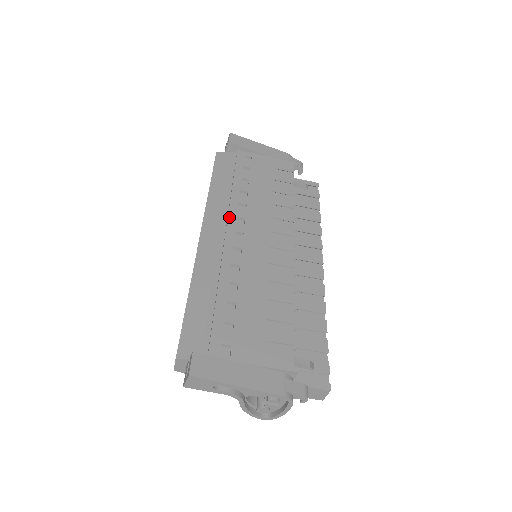
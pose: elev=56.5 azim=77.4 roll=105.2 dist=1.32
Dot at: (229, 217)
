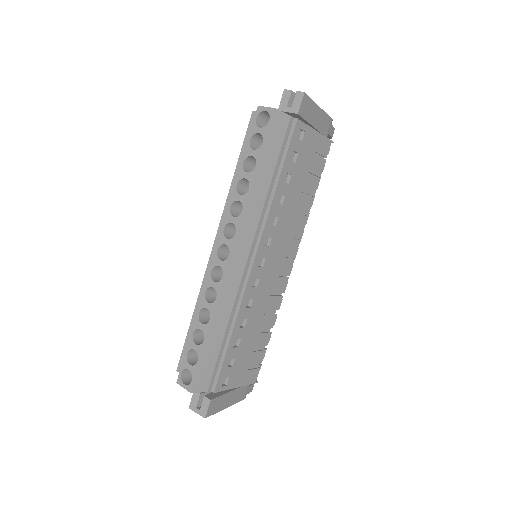
Dot at: (262, 239)
